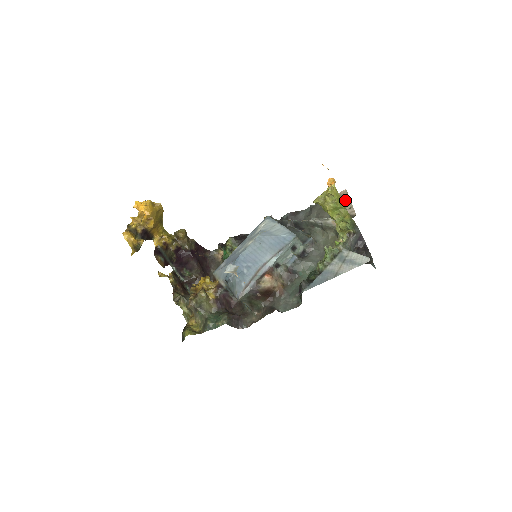
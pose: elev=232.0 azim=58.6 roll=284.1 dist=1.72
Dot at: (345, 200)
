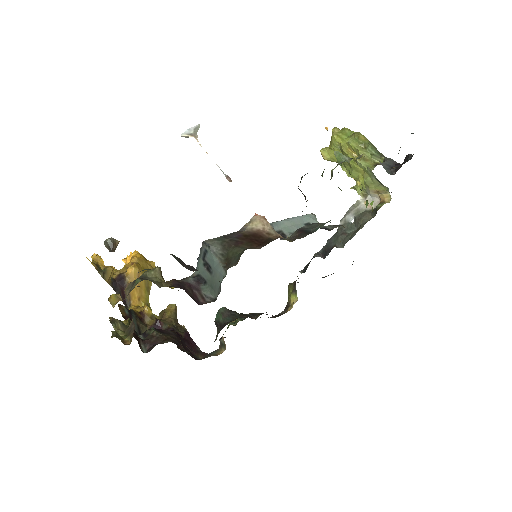
Dot at: occluded
